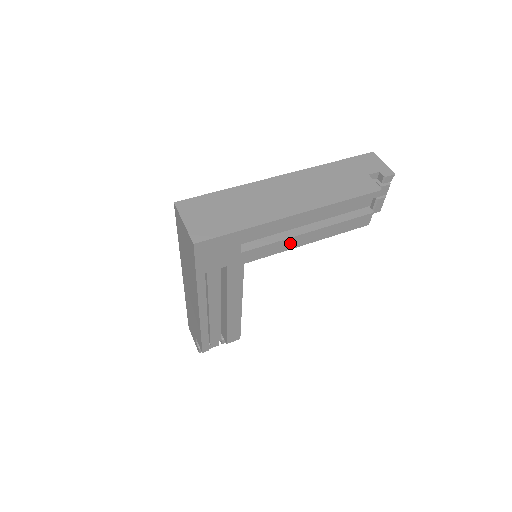
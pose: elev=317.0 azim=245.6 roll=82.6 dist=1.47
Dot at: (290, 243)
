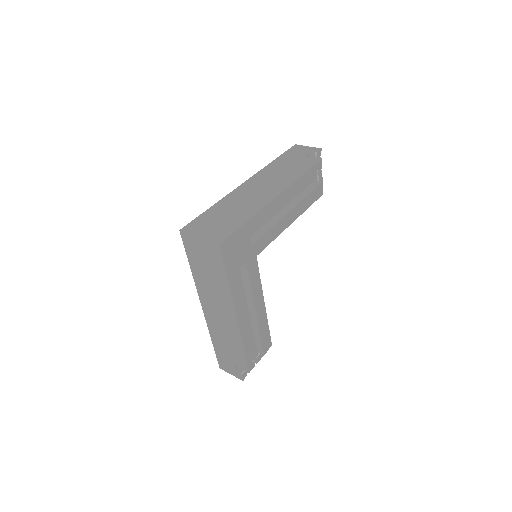
Dot at: (280, 226)
